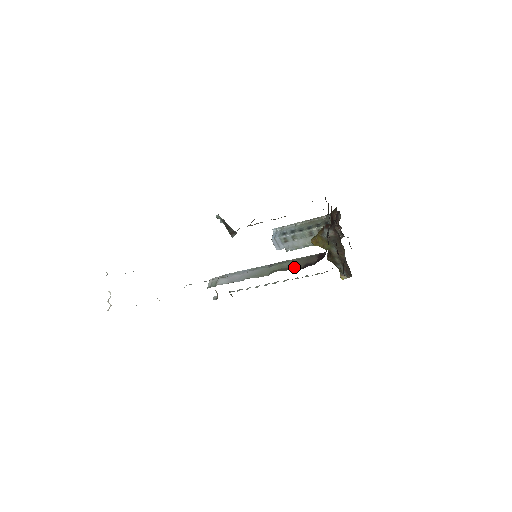
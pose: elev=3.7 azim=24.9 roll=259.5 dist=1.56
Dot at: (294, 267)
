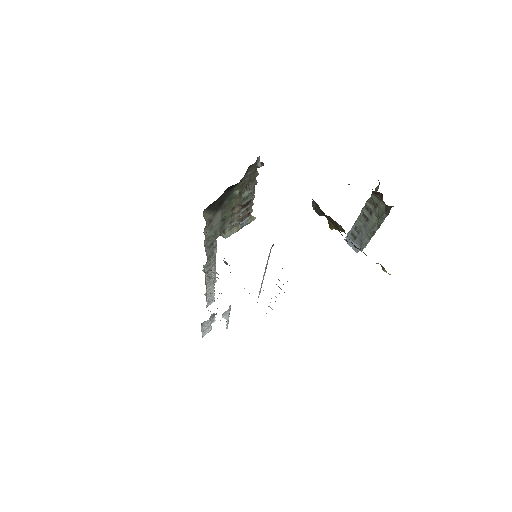
Dot at: occluded
